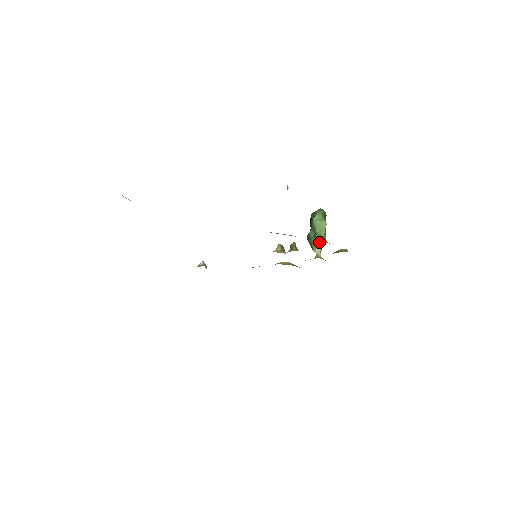
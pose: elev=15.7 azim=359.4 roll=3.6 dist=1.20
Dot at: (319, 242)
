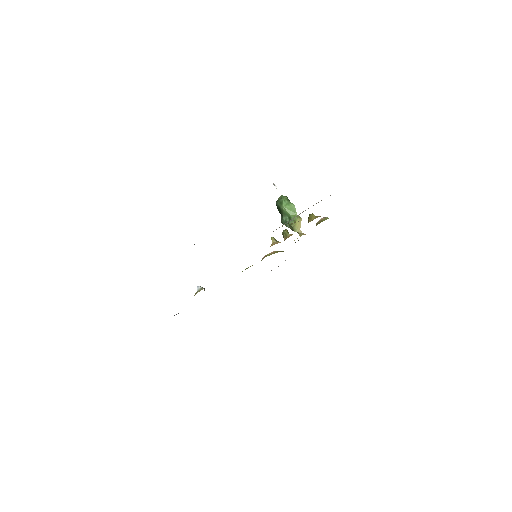
Dot at: (312, 219)
